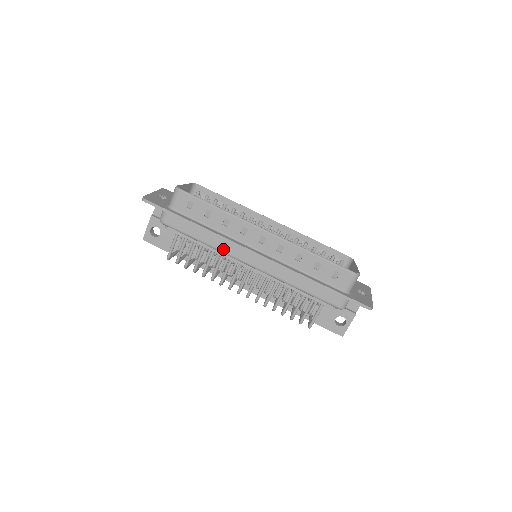
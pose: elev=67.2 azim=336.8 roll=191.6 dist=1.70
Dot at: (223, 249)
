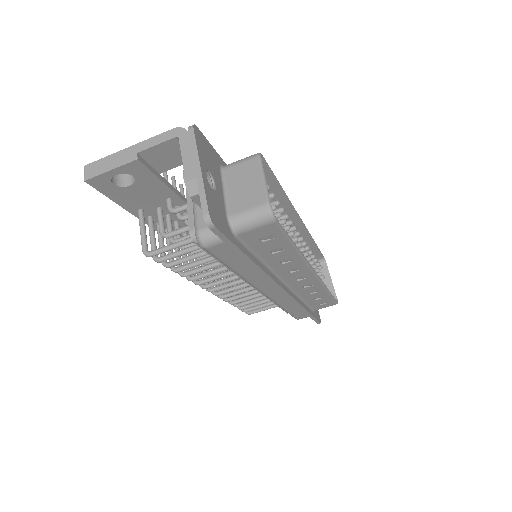
Dot at: (253, 281)
